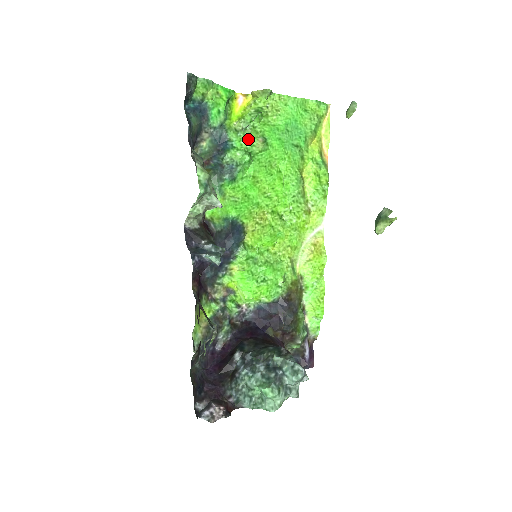
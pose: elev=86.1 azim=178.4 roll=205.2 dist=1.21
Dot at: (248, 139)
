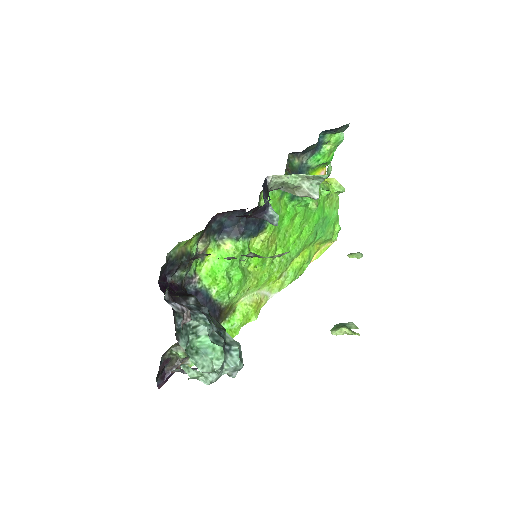
Dot at: occluded
